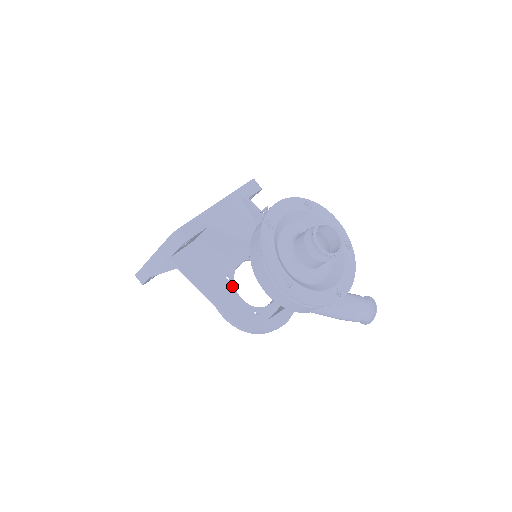
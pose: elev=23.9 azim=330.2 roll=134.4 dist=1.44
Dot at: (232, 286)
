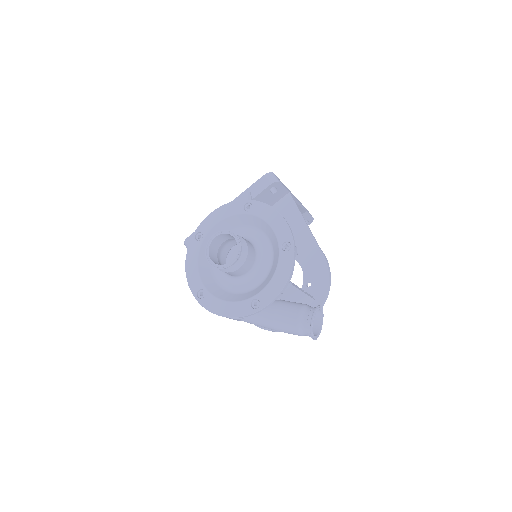
Dot at: occluded
